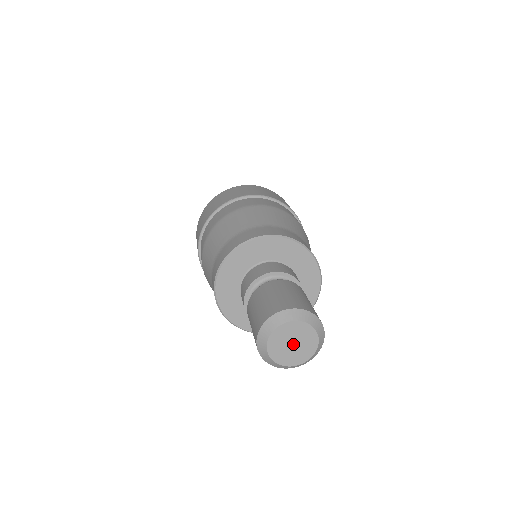
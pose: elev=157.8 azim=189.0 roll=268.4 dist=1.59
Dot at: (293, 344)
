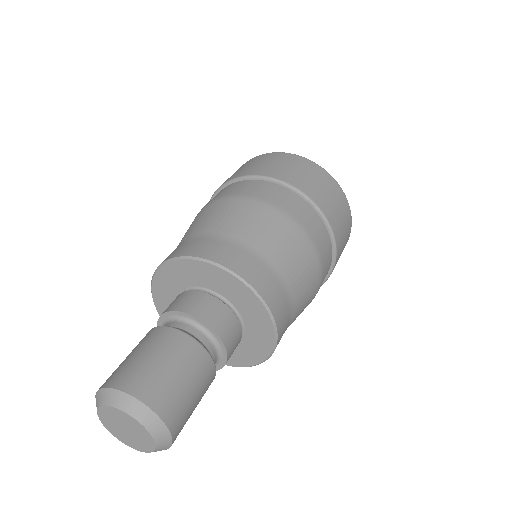
Dot at: (126, 430)
